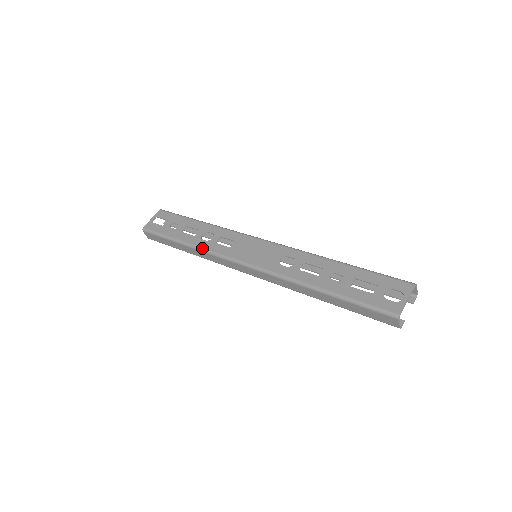
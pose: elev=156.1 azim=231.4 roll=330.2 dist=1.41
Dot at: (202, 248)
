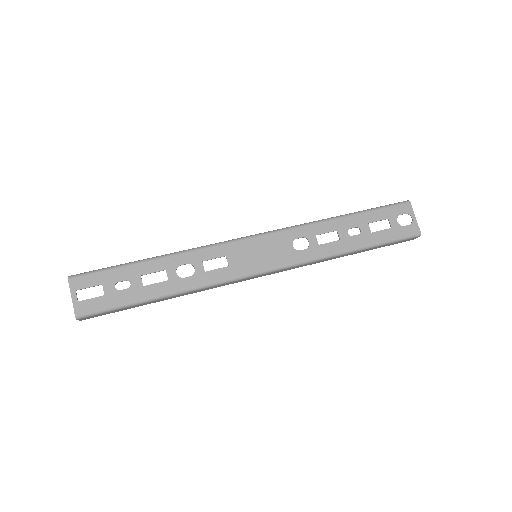
Dot at: (196, 287)
